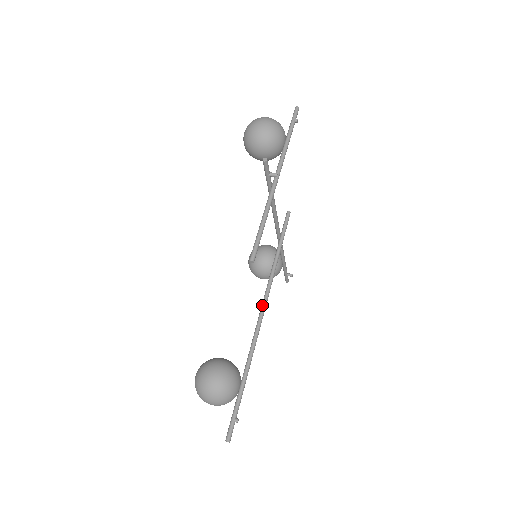
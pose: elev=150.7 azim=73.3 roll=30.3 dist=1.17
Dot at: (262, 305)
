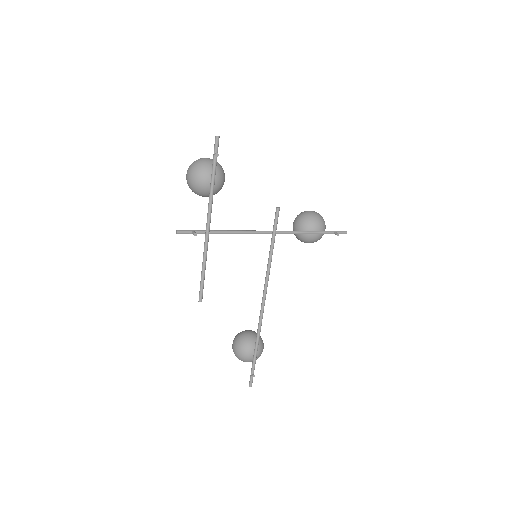
Dot at: (262, 299)
